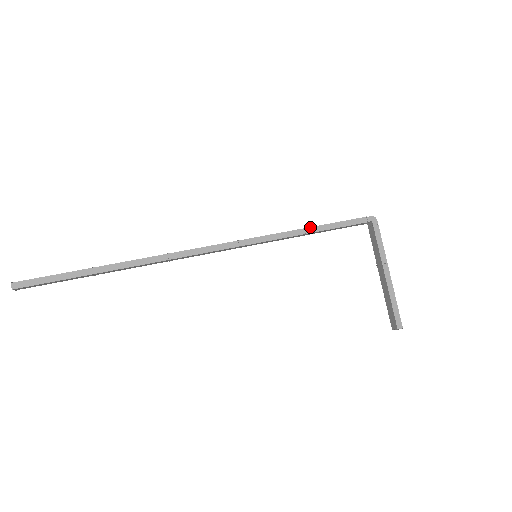
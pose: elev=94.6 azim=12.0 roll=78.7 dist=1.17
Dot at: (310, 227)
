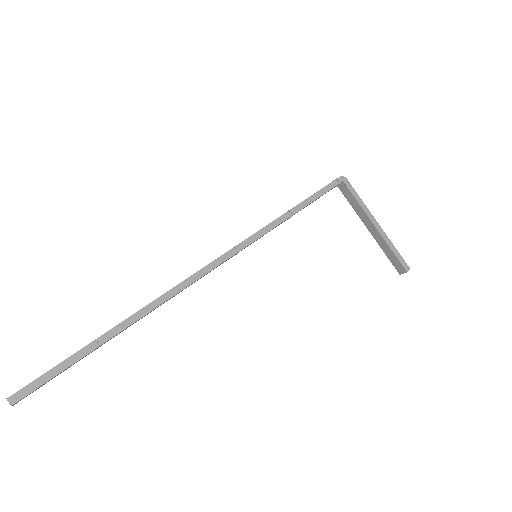
Dot at: (293, 207)
